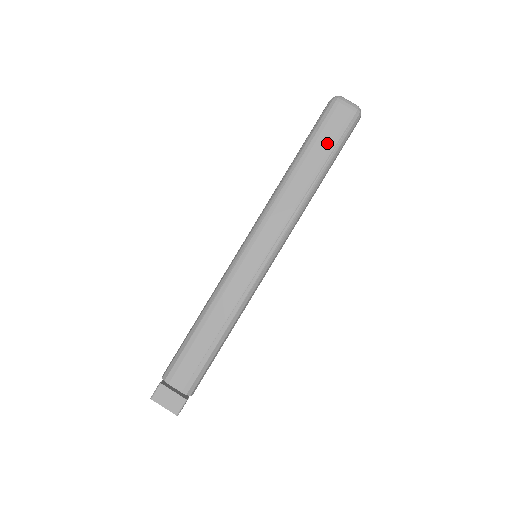
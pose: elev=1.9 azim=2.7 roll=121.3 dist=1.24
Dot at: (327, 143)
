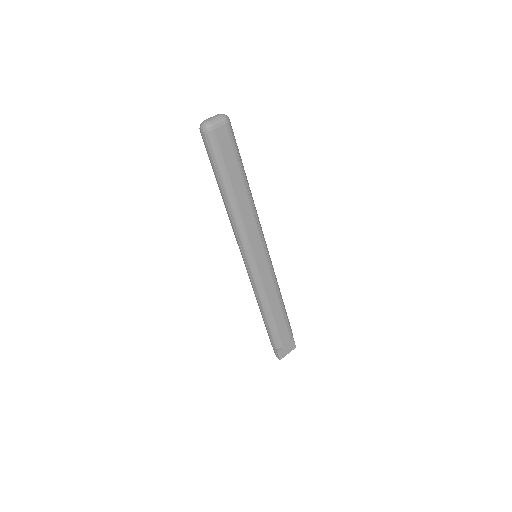
Dot at: (233, 161)
